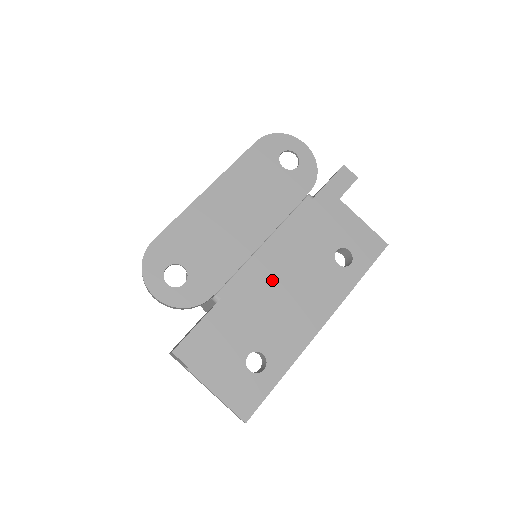
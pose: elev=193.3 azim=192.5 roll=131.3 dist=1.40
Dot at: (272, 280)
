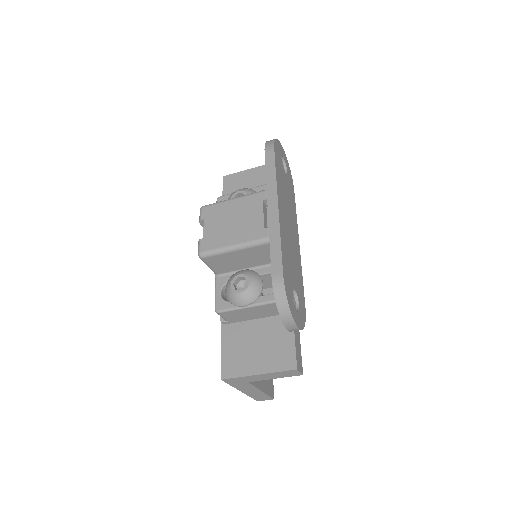
Dot at: occluded
